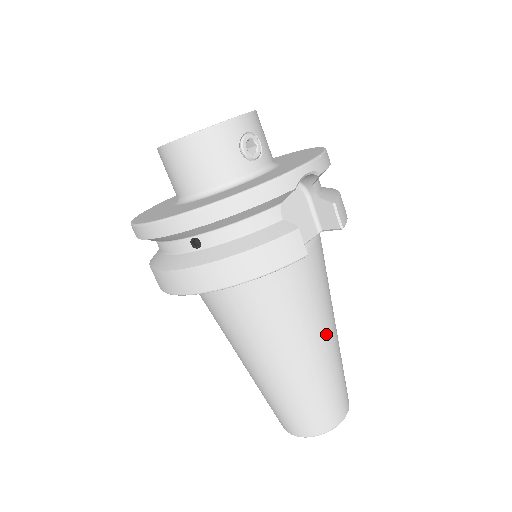
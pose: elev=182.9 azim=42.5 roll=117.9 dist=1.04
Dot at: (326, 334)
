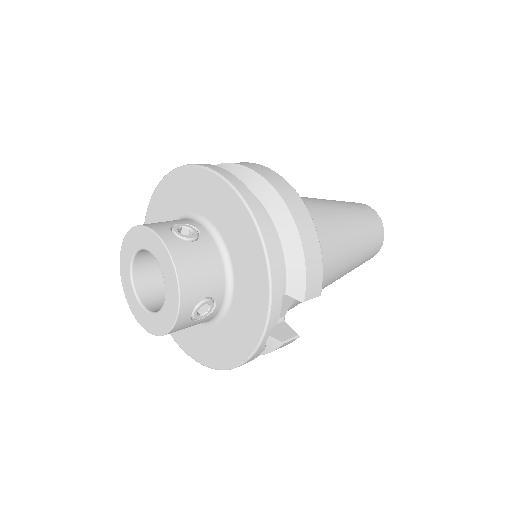
Dot at: (342, 270)
